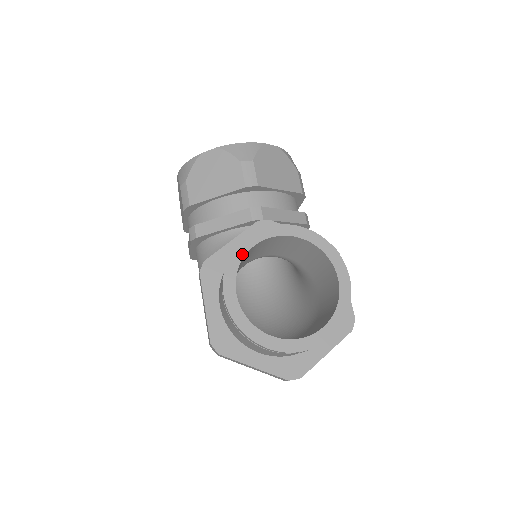
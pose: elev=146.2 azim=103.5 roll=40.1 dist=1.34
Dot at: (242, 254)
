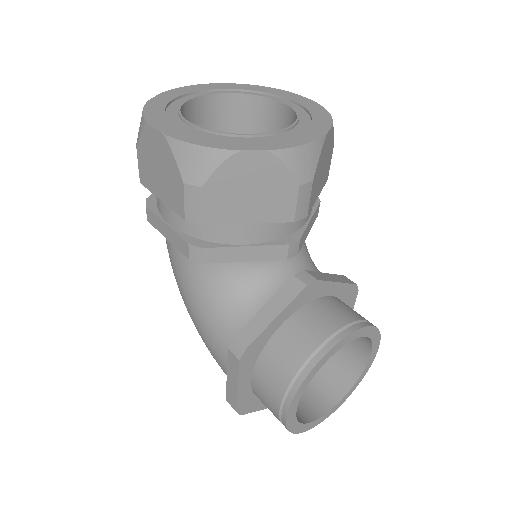
Dot at: (313, 376)
